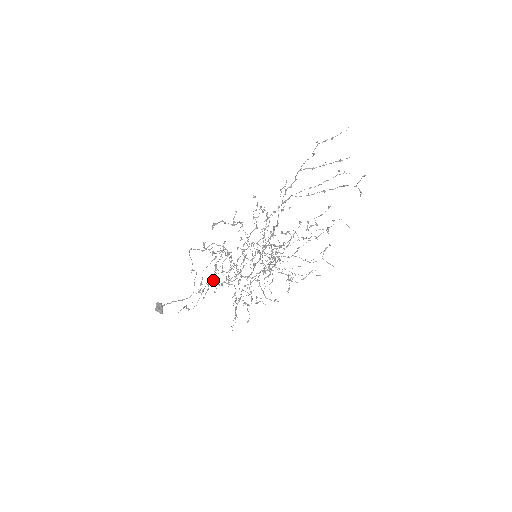
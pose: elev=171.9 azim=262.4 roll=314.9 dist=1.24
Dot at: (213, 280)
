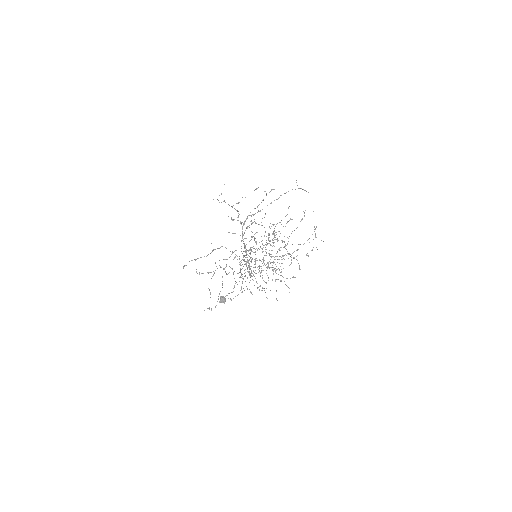
Dot at: occluded
